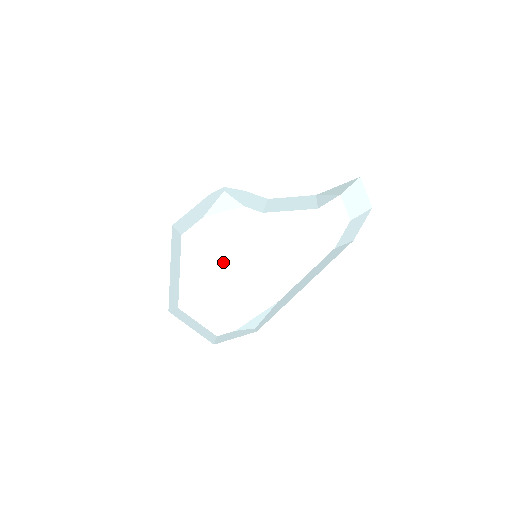
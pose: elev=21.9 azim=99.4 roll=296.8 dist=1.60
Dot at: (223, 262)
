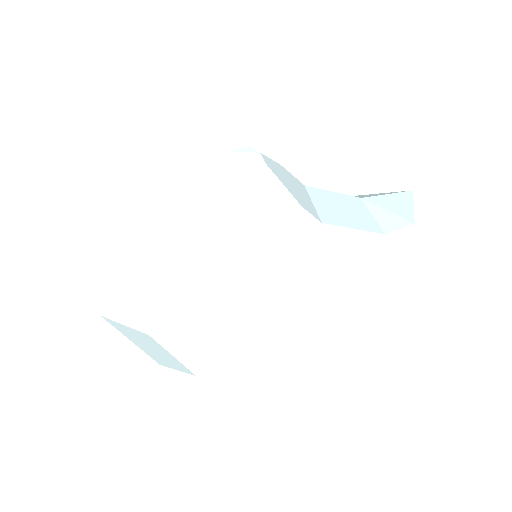
Dot at: (242, 279)
